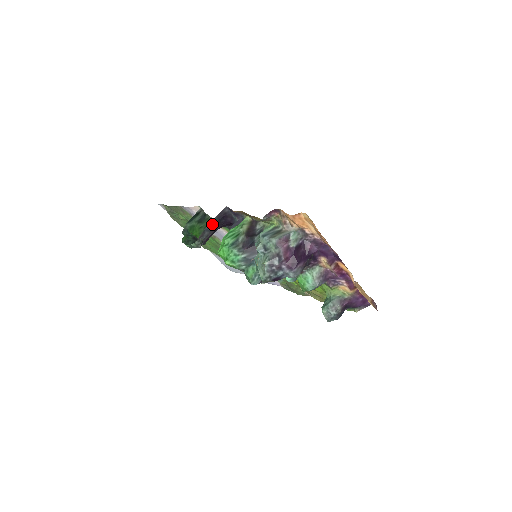
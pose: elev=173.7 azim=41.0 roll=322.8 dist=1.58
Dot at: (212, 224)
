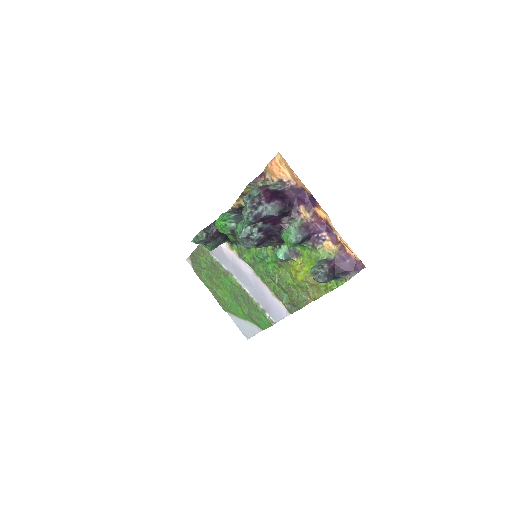
Dot at: occluded
